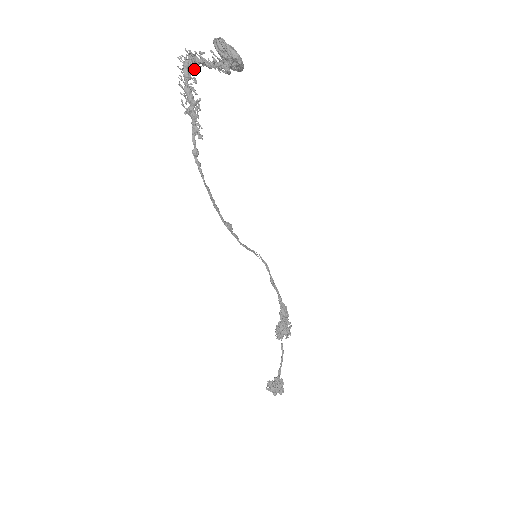
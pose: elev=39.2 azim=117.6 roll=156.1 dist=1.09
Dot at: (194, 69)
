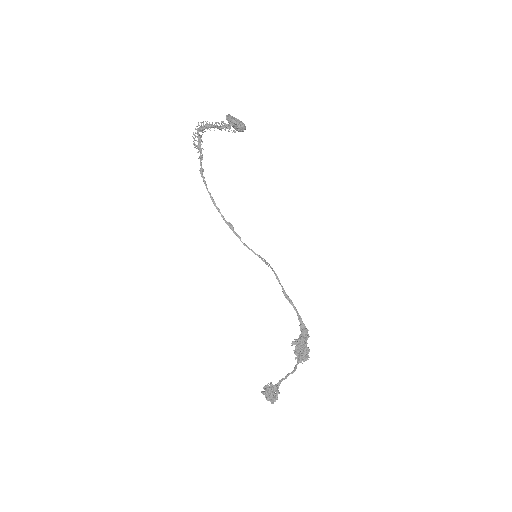
Dot at: (204, 127)
